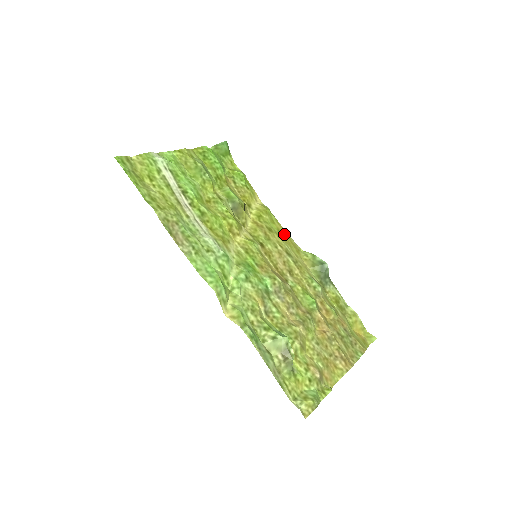
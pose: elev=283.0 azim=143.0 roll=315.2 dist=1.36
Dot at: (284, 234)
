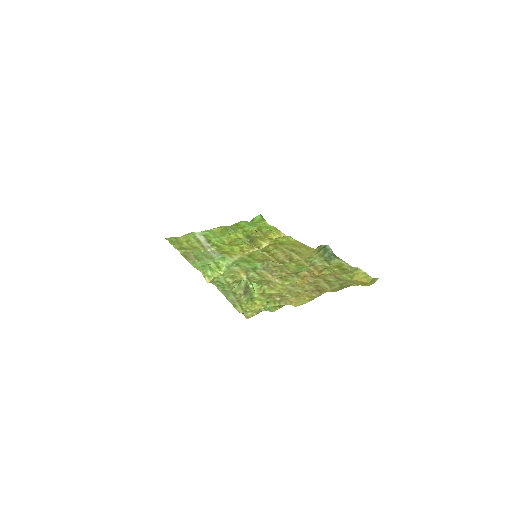
Dot at: (298, 245)
